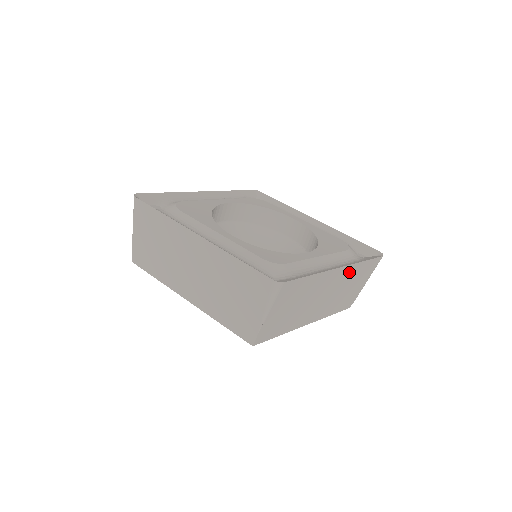
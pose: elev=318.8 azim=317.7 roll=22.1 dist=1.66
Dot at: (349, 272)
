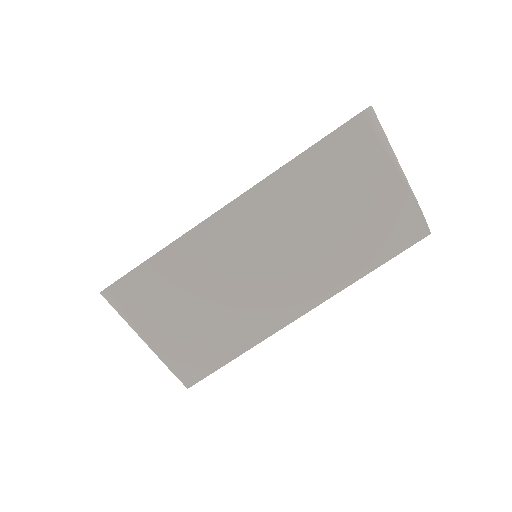
Dot at: (280, 194)
